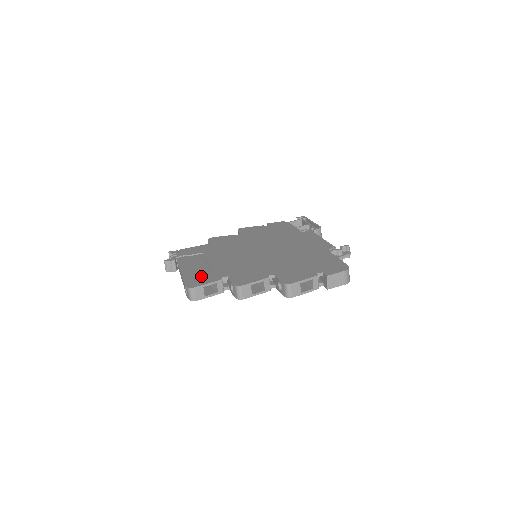
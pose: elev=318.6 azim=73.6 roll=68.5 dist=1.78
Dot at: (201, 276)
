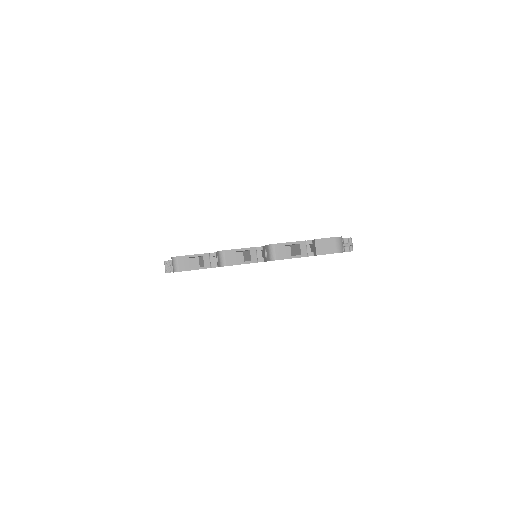
Dot at: occluded
